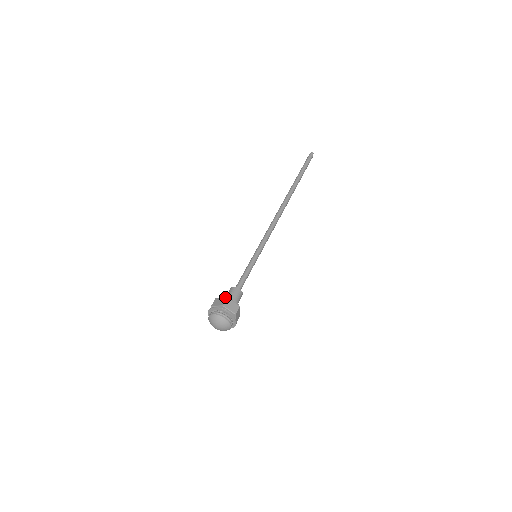
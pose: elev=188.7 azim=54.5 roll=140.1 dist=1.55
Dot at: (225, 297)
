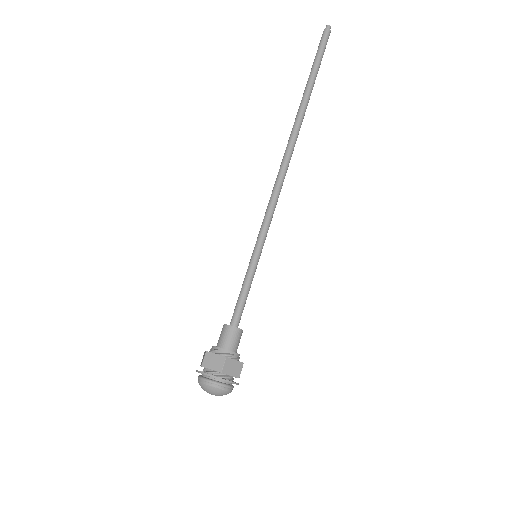
Dot at: (221, 349)
